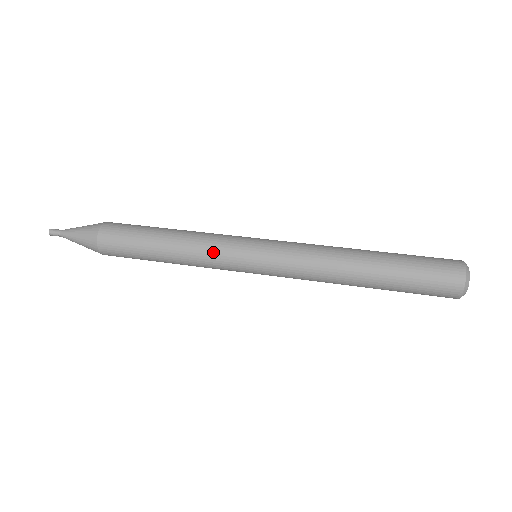
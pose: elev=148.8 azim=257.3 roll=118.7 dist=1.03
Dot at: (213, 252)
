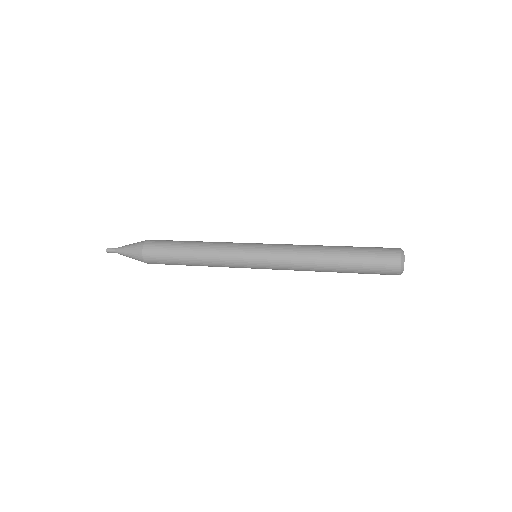
Dot at: (226, 250)
